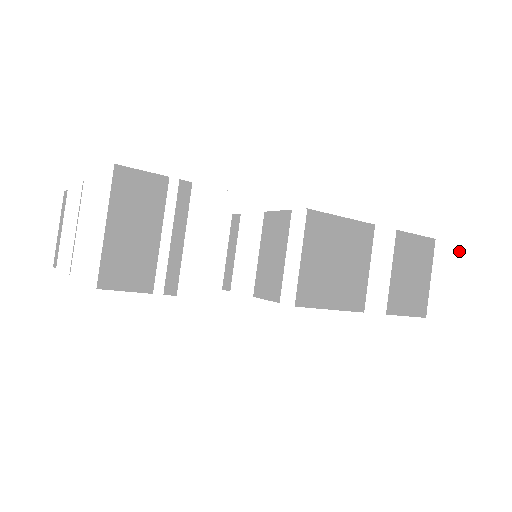
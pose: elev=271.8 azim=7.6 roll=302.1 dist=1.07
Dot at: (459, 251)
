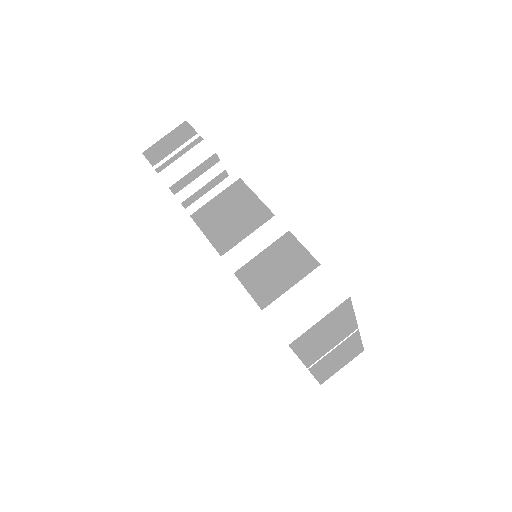
Dot at: (341, 295)
